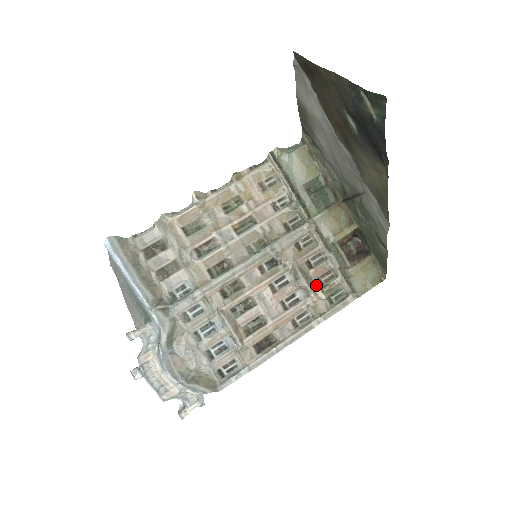
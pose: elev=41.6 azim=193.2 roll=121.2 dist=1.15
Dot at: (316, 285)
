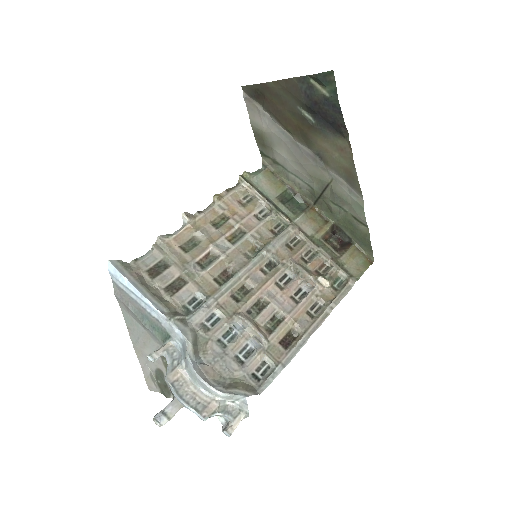
Dot at: (317, 275)
